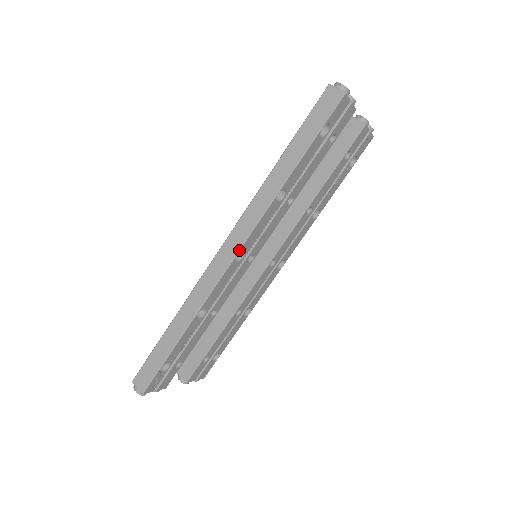
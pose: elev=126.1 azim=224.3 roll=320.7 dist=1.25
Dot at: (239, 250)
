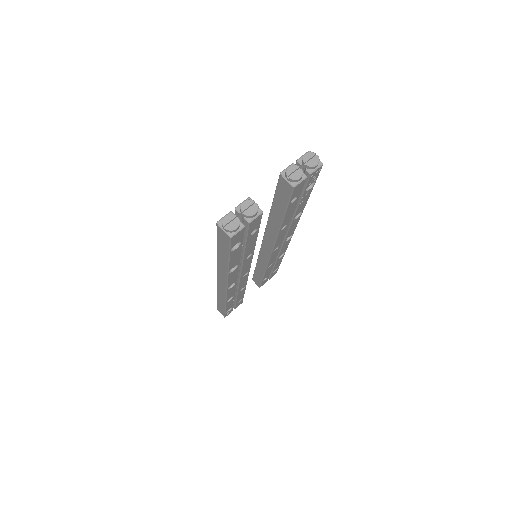
Dot at: (227, 288)
